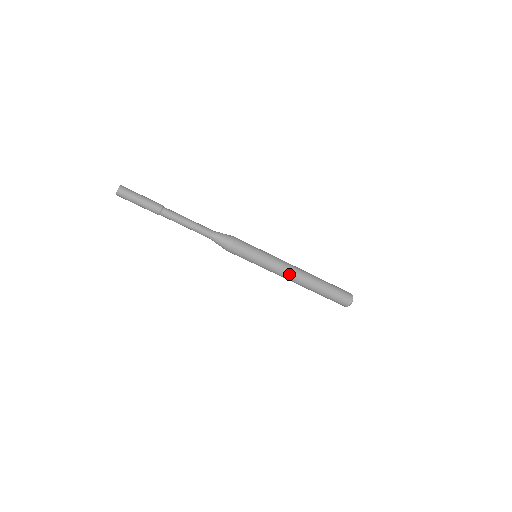
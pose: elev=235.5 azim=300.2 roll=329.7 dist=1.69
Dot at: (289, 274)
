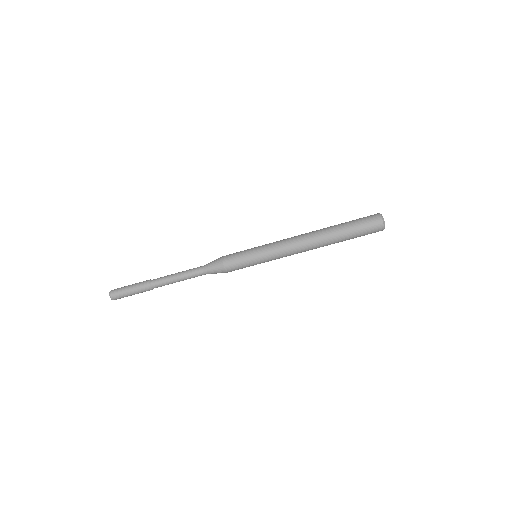
Dot at: (294, 241)
